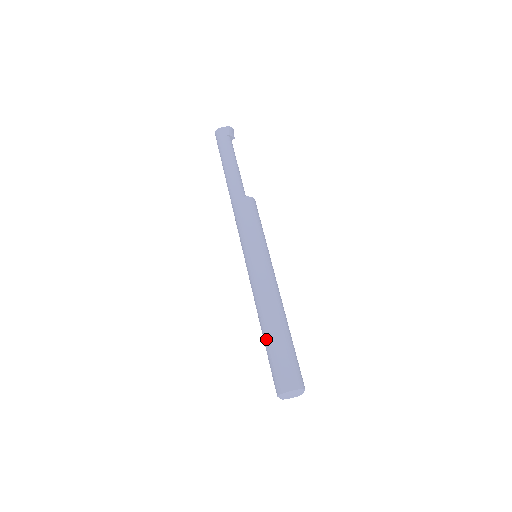
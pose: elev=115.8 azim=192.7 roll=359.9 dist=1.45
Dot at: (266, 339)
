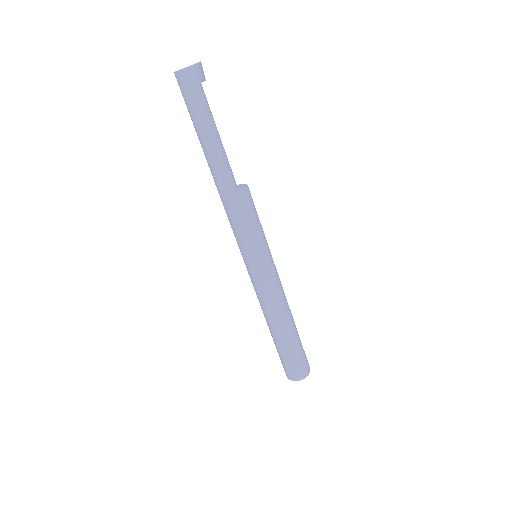
Dot at: (276, 341)
